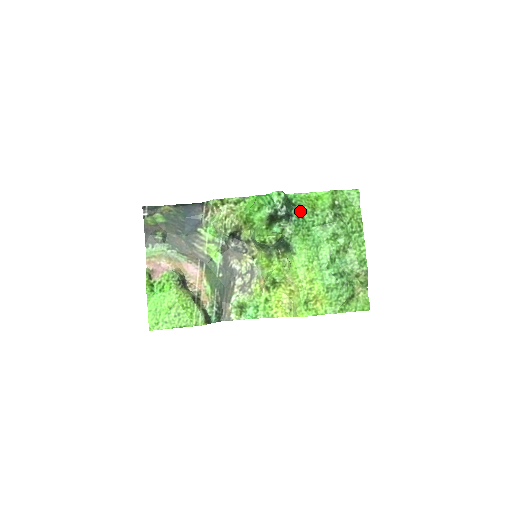
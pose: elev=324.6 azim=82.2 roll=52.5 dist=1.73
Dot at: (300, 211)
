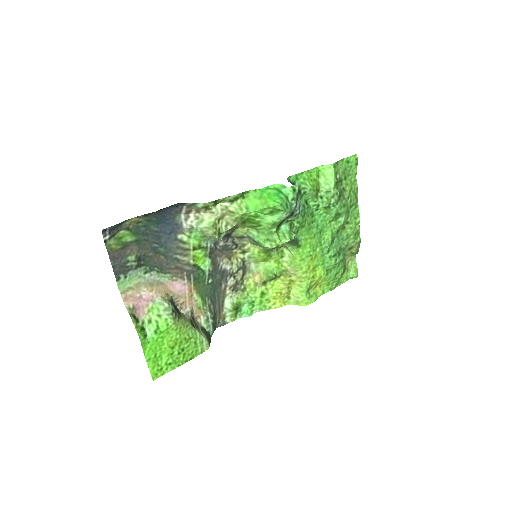
Dot at: (304, 196)
